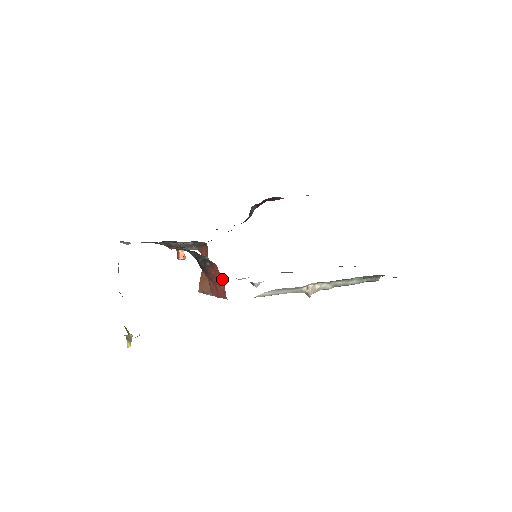
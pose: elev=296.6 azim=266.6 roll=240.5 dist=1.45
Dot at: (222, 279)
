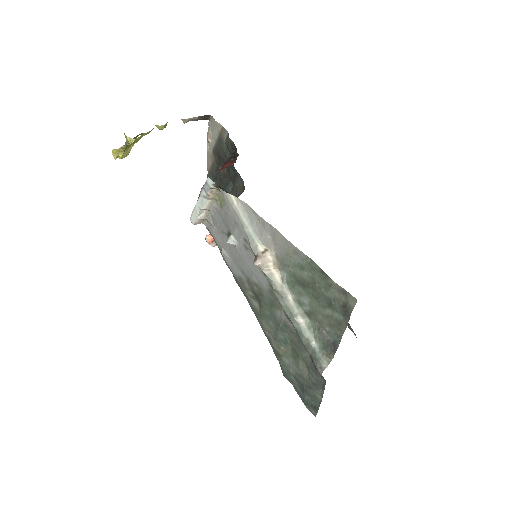
Dot at: occluded
